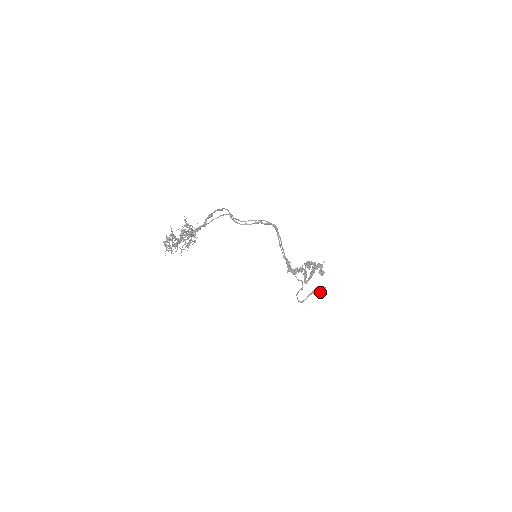
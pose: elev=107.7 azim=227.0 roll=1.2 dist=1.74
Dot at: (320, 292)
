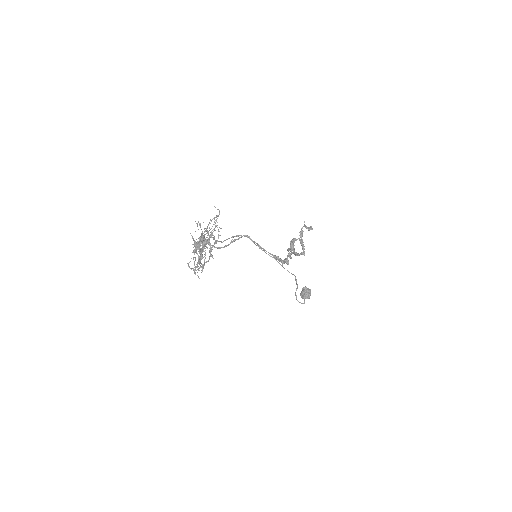
Dot at: (307, 292)
